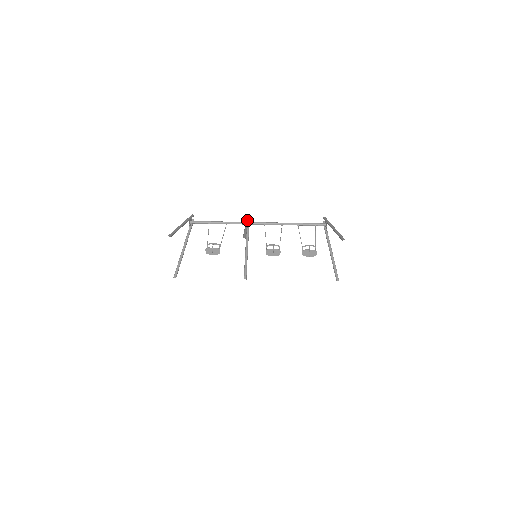
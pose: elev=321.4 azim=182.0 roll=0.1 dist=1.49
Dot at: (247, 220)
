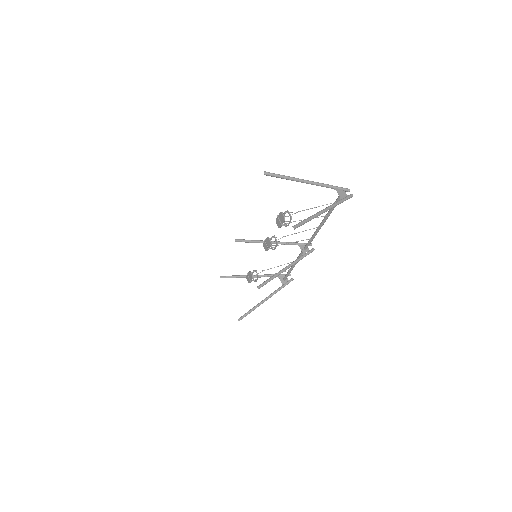
Dot at: occluded
